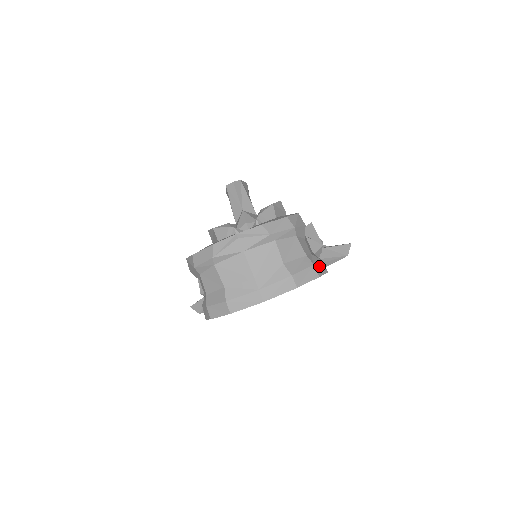
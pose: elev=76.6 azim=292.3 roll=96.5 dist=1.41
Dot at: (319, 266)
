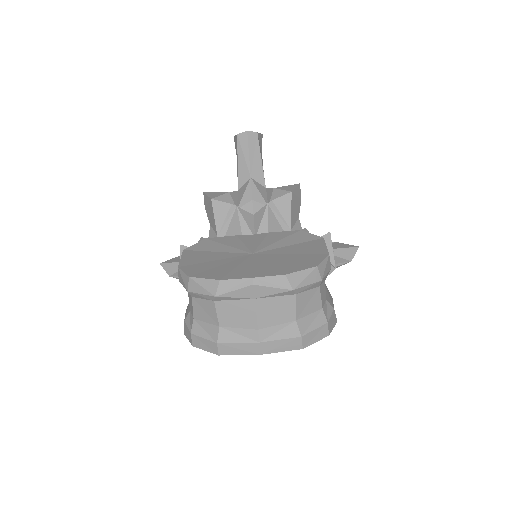
Dot at: (332, 320)
